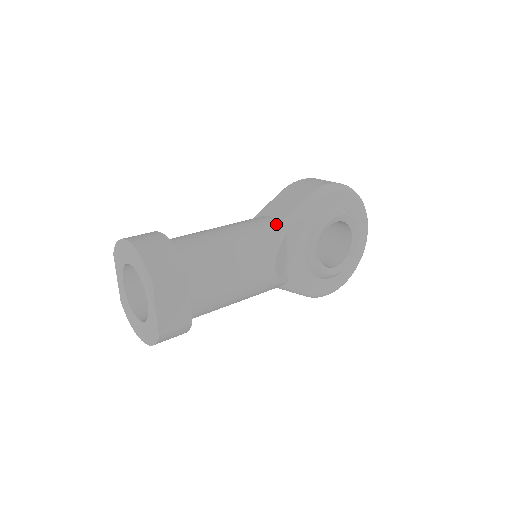
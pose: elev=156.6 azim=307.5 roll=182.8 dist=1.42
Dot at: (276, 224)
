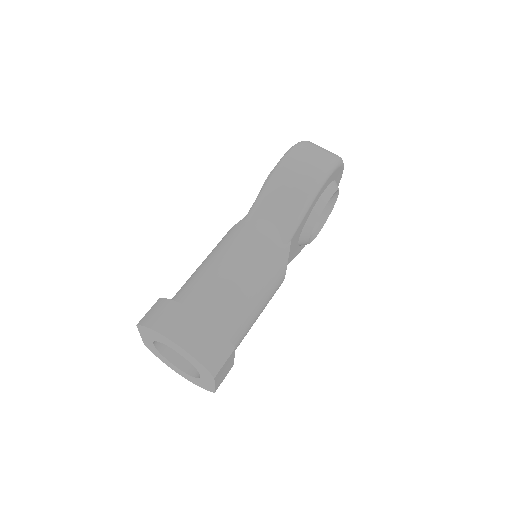
Dot at: (280, 235)
